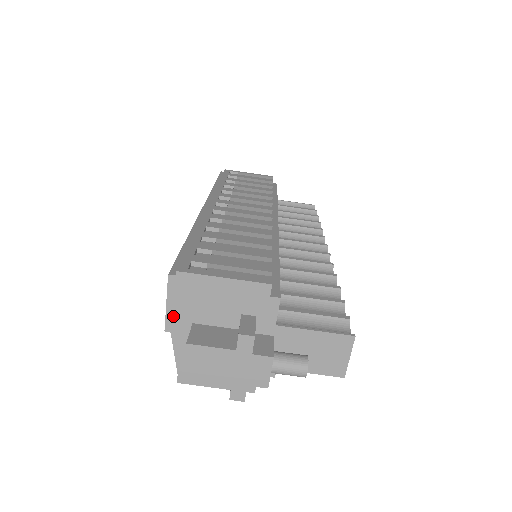
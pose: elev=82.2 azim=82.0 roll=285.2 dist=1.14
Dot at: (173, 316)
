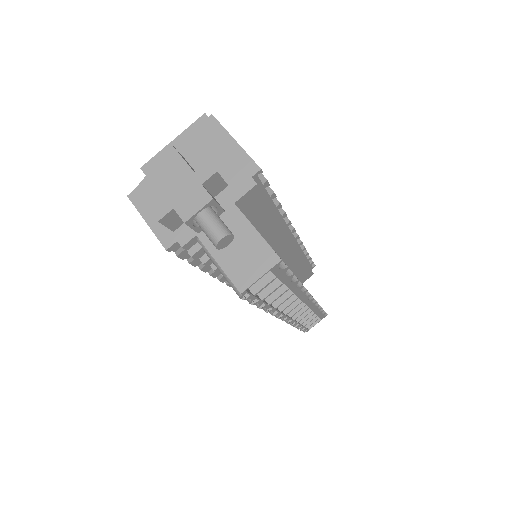
Dot at: (178, 143)
